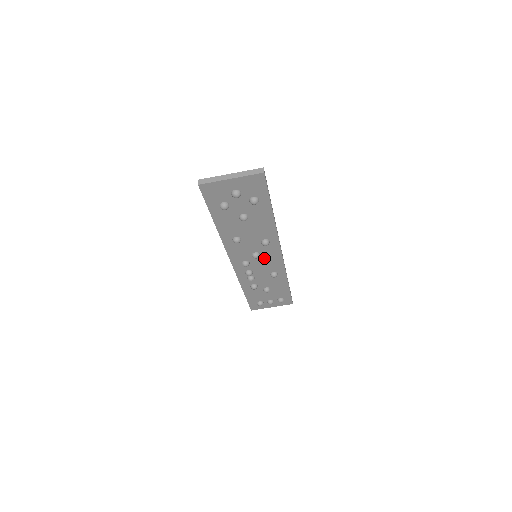
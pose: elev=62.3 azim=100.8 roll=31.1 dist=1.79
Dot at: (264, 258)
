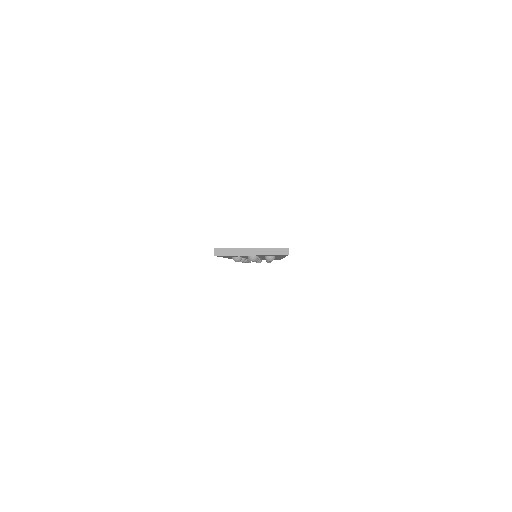
Dot at: (264, 258)
